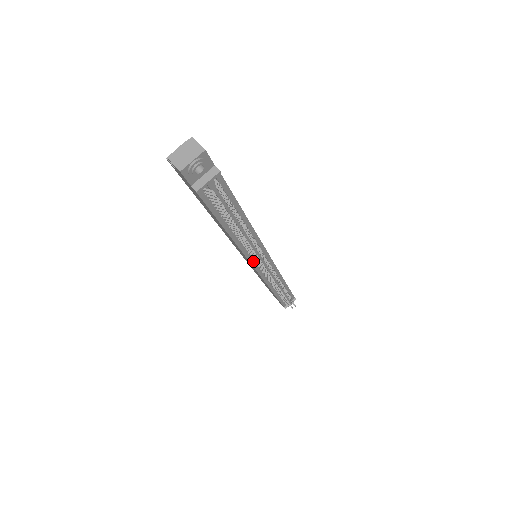
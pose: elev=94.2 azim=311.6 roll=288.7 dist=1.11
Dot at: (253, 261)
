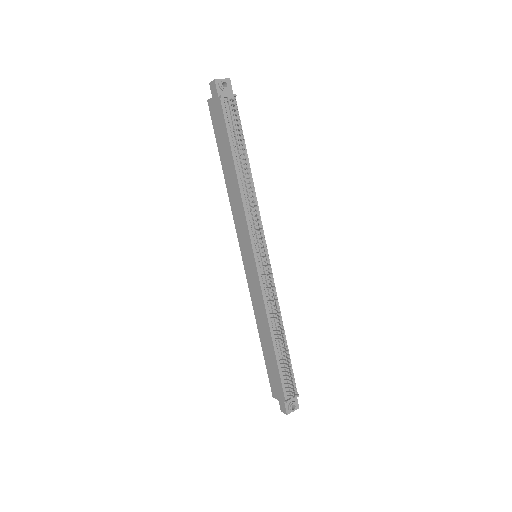
Dot at: (252, 237)
